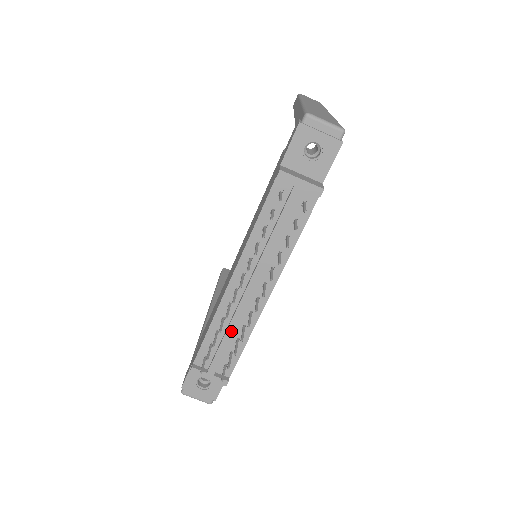
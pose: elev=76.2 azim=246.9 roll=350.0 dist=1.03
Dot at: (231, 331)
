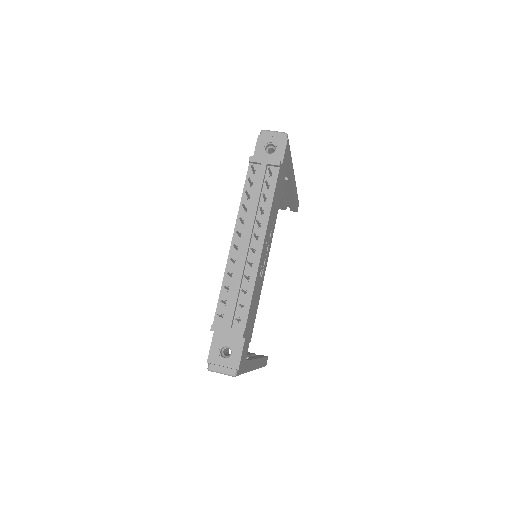
Dot at: (238, 281)
